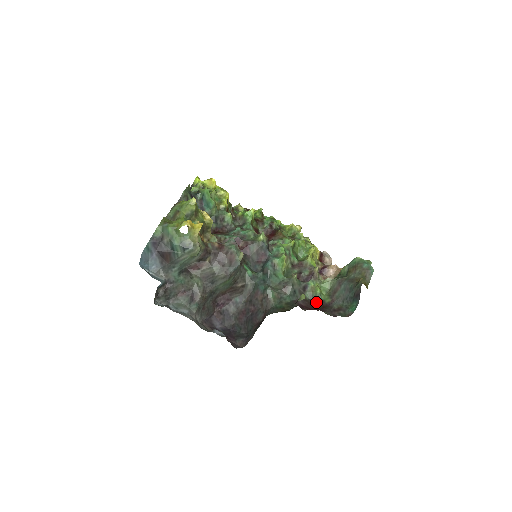
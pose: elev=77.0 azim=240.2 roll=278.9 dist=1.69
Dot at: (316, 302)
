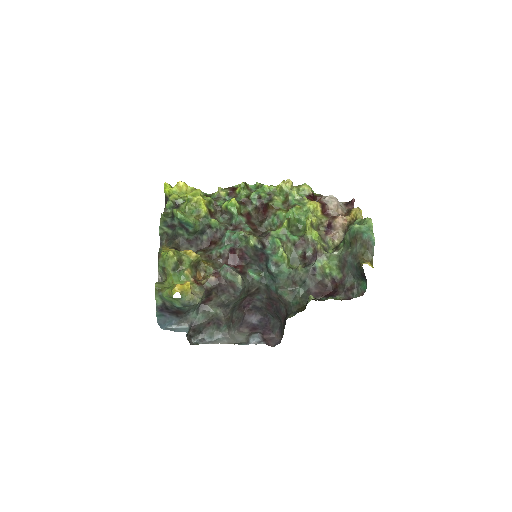
Dot at: (329, 281)
